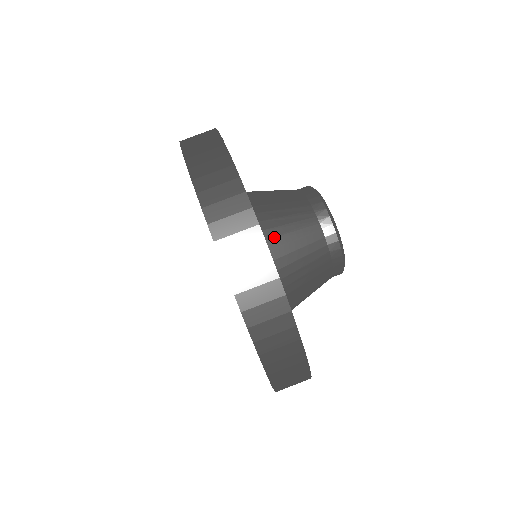
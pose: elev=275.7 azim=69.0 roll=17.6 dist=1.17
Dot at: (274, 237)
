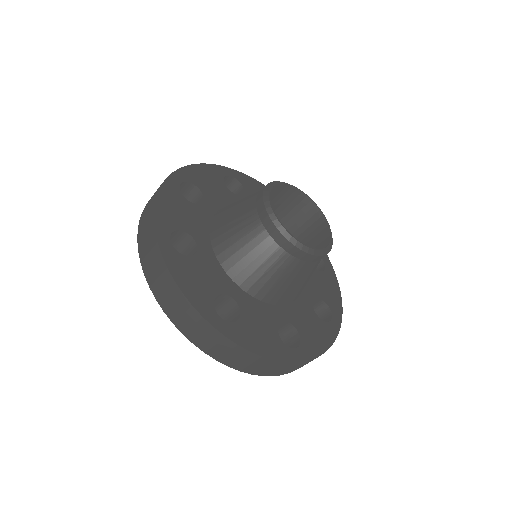
Dot at: (268, 292)
